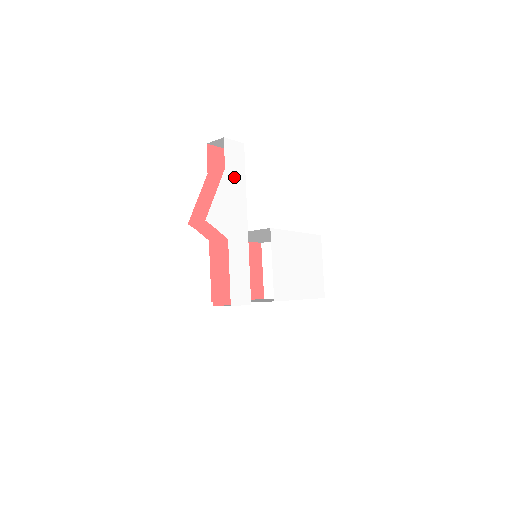
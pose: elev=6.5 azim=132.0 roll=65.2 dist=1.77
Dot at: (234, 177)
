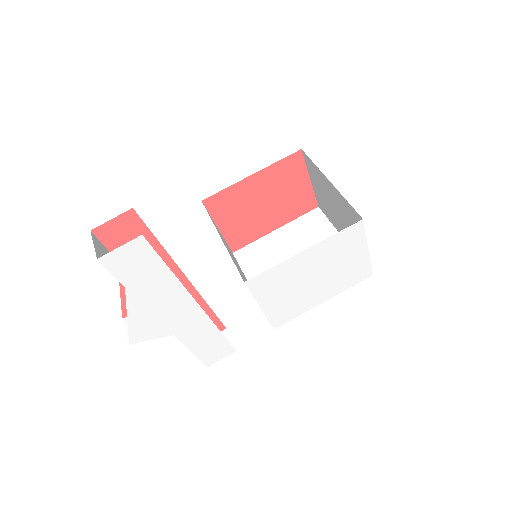
Dot at: (148, 283)
